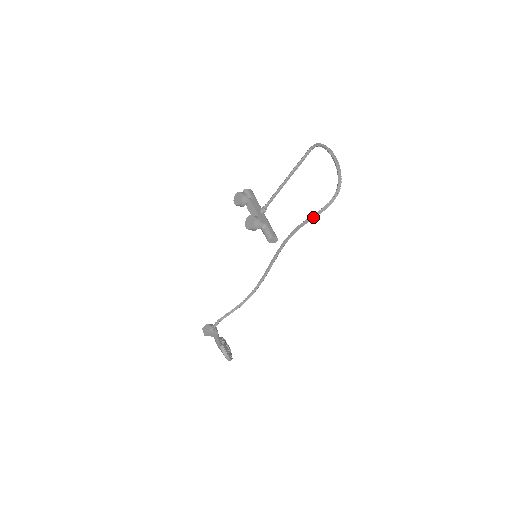
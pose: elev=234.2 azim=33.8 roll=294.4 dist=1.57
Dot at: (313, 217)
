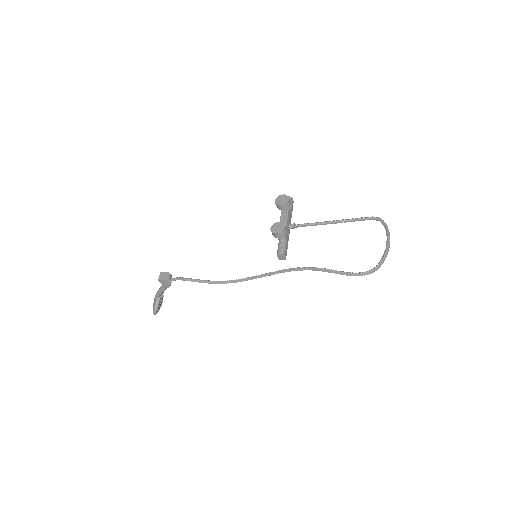
Dot at: (337, 272)
